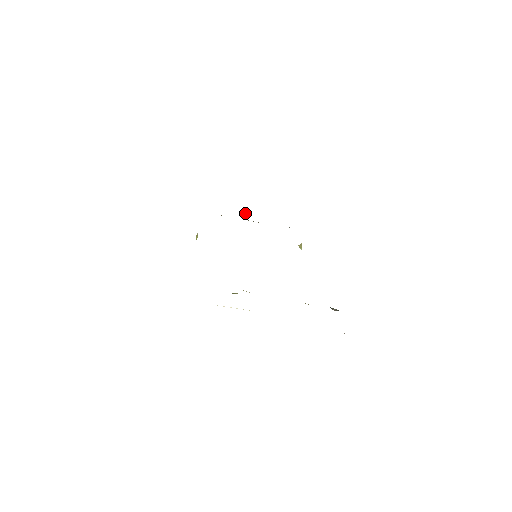
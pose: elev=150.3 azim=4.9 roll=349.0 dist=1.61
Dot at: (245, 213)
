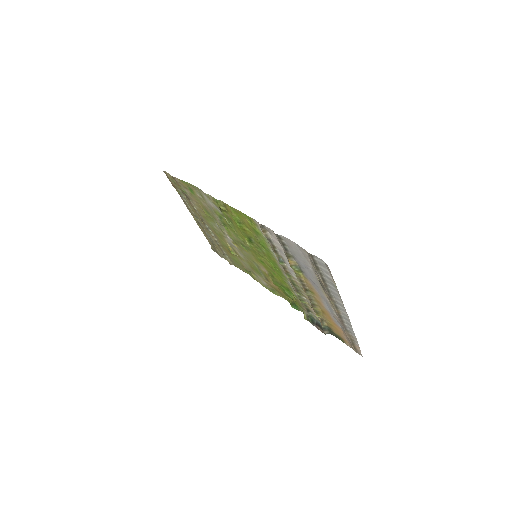
Dot at: (195, 216)
